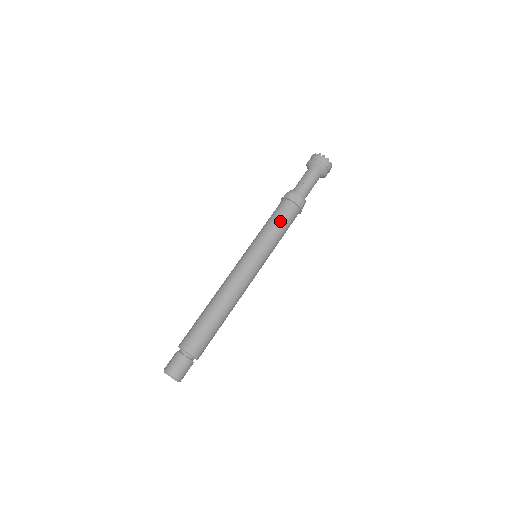
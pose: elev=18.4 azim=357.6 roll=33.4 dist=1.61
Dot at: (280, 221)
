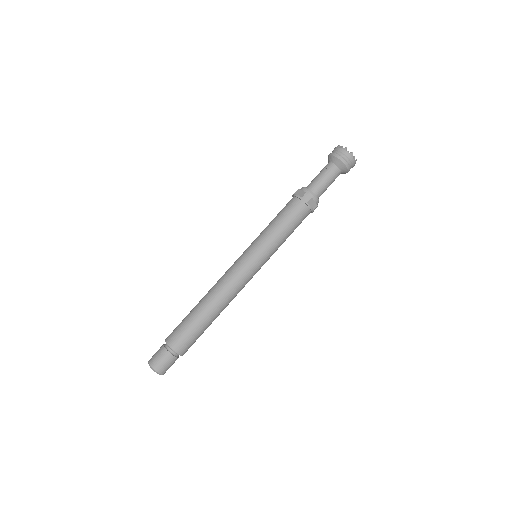
Dot at: (280, 217)
